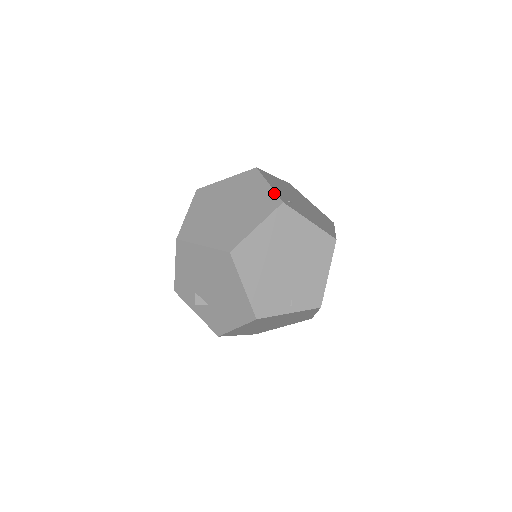
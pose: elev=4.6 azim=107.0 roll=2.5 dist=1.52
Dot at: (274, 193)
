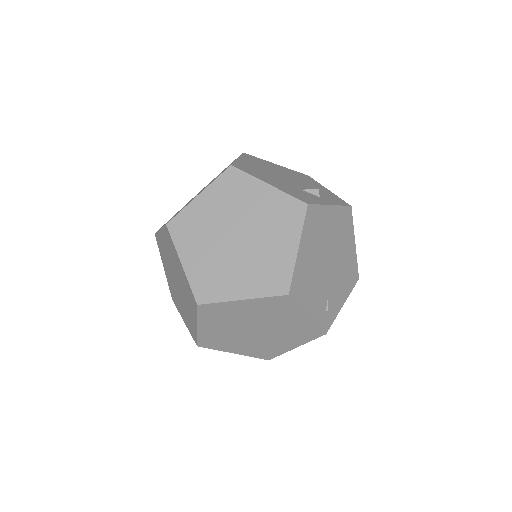
Dot at: (316, 326)
